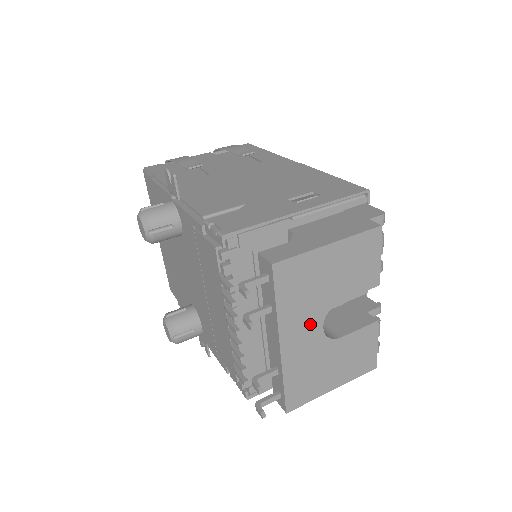
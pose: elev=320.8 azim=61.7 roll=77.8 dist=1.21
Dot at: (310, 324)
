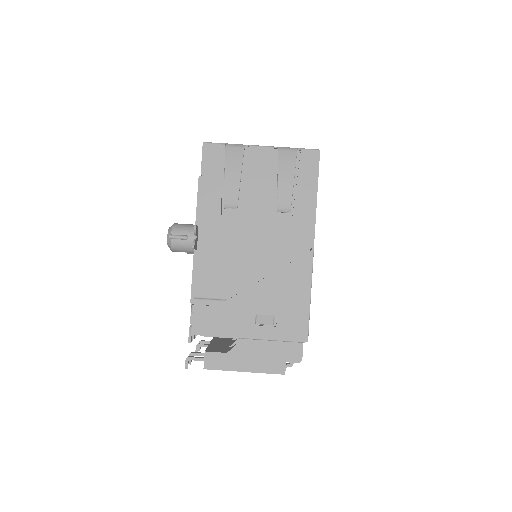
Dot at: occluded
